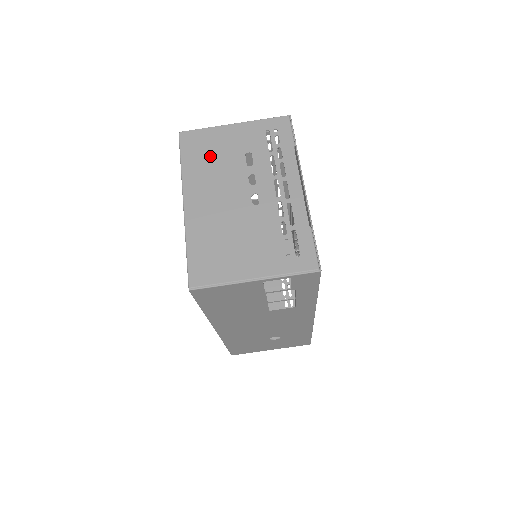
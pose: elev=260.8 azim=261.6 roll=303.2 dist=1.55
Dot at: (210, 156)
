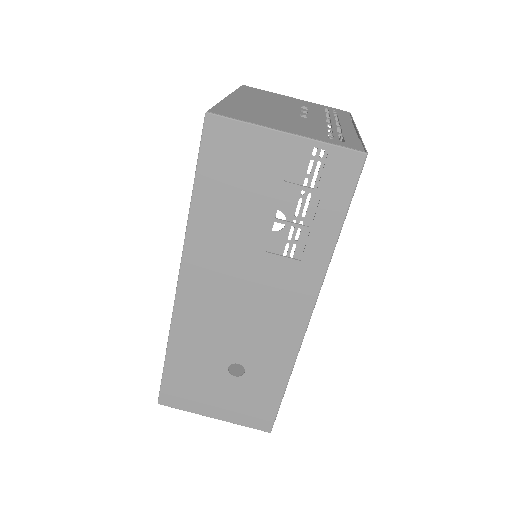
Dot at: (267, 96)
